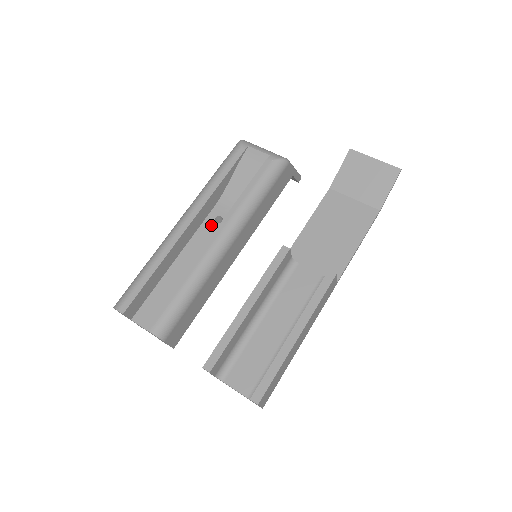
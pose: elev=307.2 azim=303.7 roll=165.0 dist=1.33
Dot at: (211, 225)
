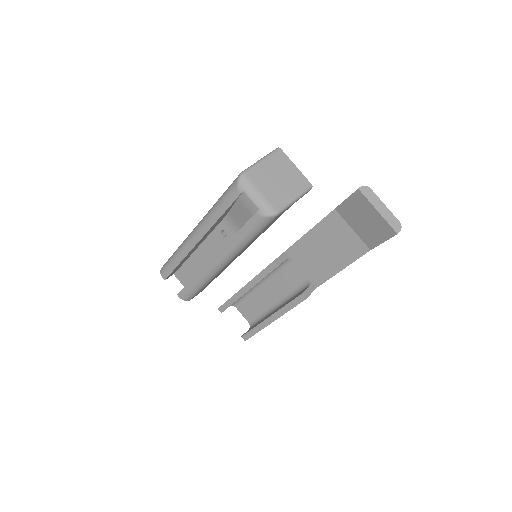
Dot at: (218, 236)
